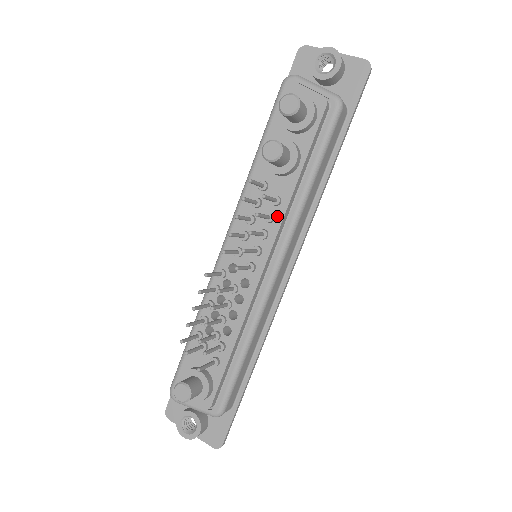
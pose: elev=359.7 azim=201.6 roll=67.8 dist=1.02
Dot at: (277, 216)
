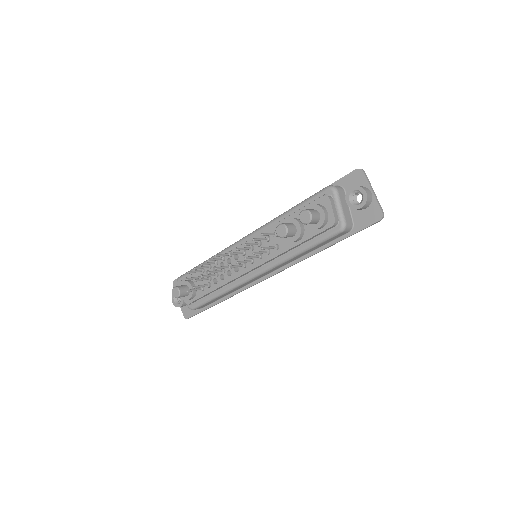
Dot at: (271, 254)
